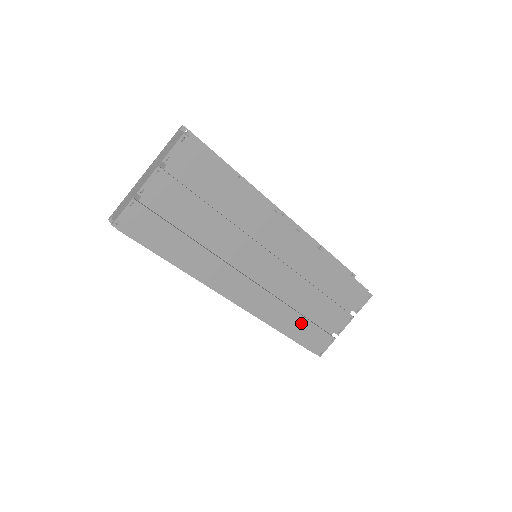
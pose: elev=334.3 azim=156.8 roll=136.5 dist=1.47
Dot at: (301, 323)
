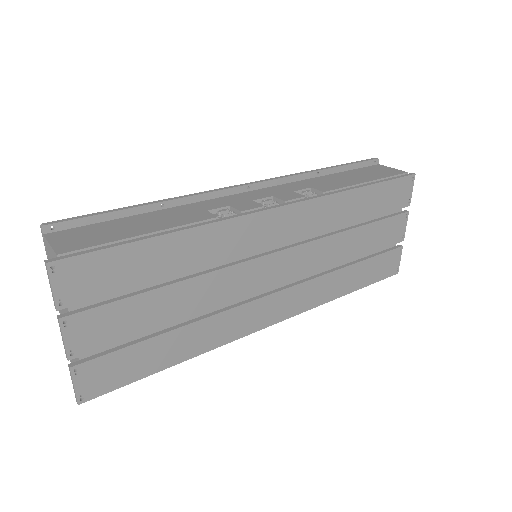
Dot at: (356, 270)
